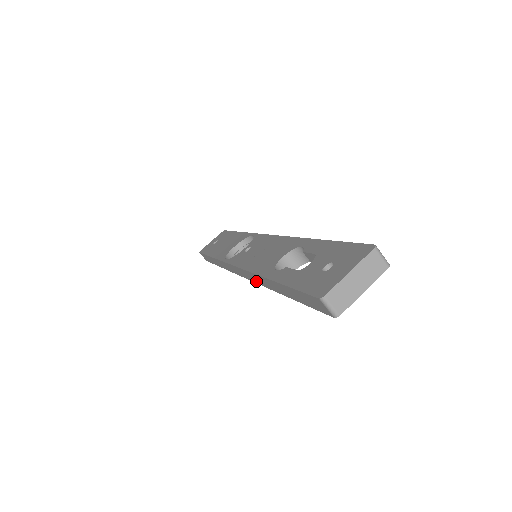
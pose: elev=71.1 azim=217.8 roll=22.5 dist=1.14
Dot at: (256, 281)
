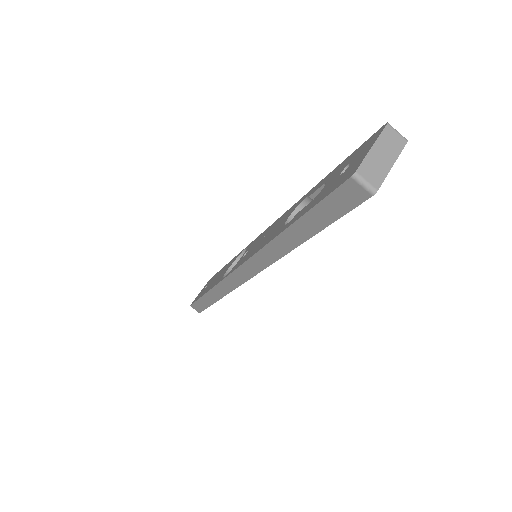
Dot at: (266, 263)
